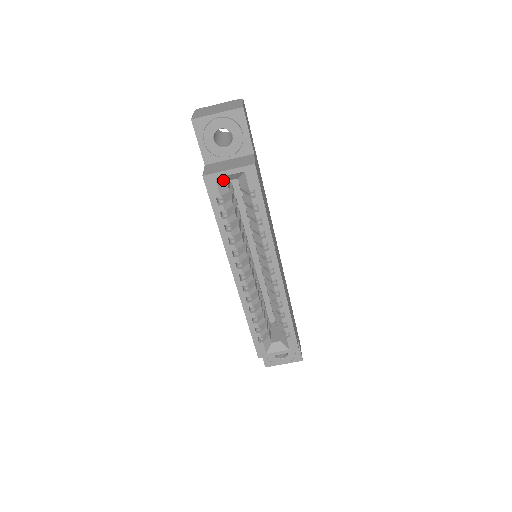
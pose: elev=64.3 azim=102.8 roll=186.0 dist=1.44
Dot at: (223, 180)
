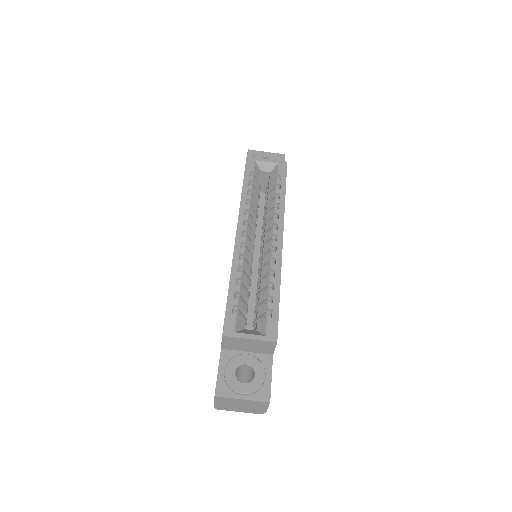
Dot at: (259, 168)
